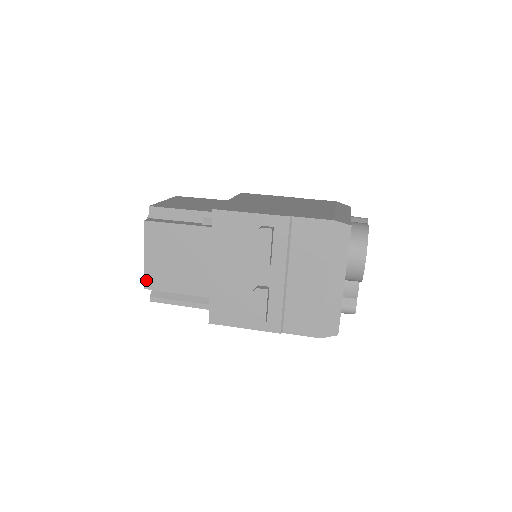
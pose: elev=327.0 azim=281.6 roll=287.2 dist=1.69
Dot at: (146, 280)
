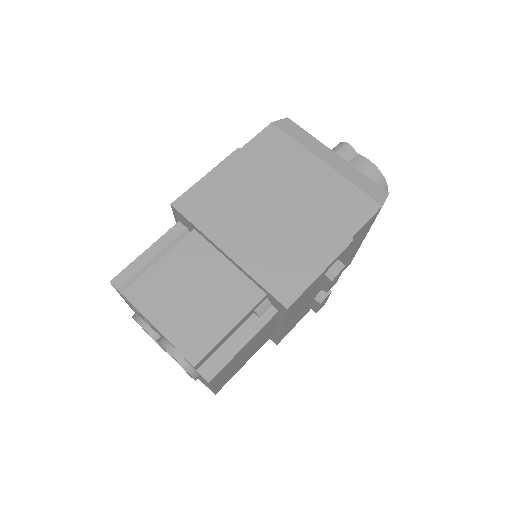
Dot at: (216, 392)
